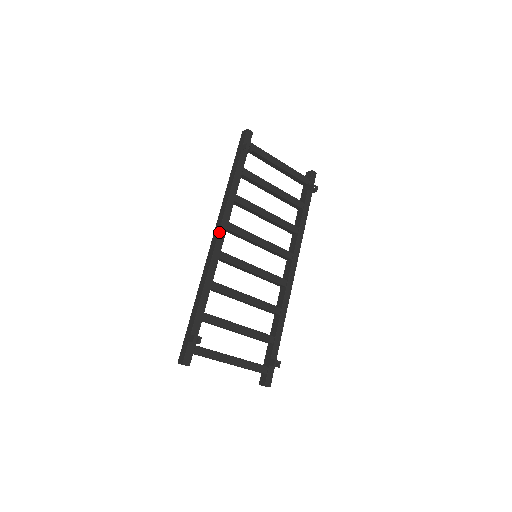
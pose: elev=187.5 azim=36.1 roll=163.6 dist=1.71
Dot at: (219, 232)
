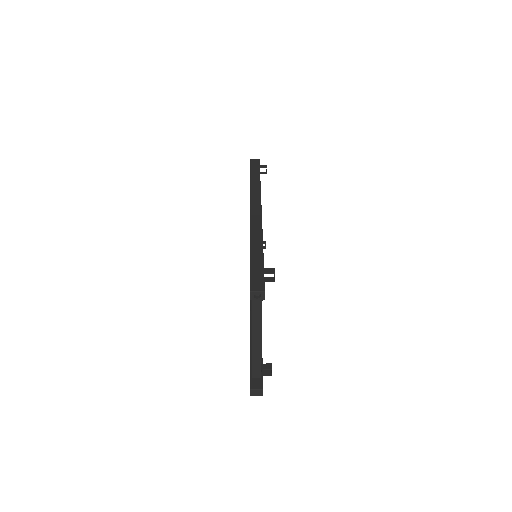
Dot at: (261, 205)
